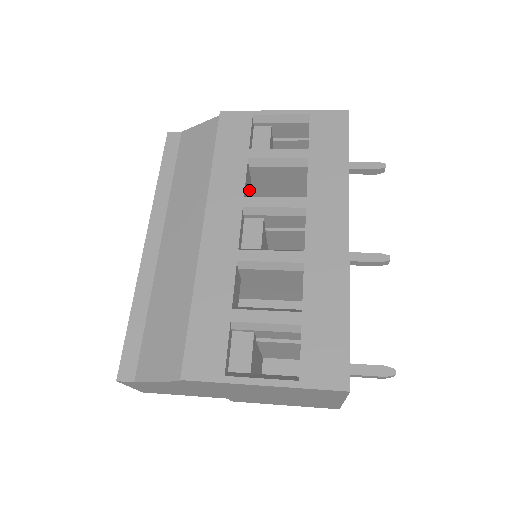
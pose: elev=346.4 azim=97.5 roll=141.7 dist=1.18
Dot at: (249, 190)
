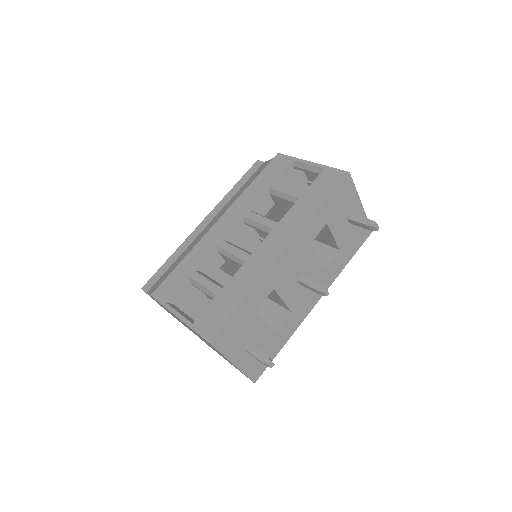
Dot at: (267, 210)
